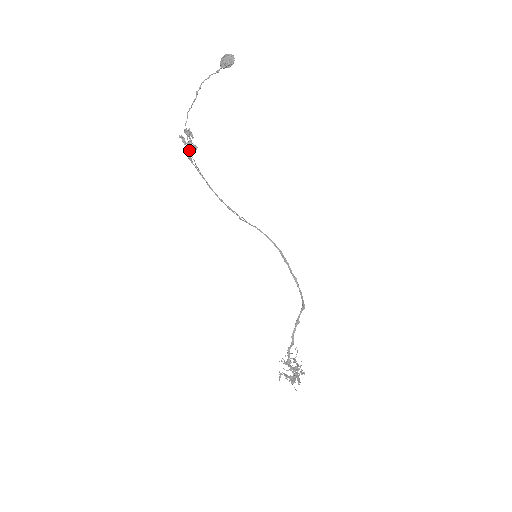
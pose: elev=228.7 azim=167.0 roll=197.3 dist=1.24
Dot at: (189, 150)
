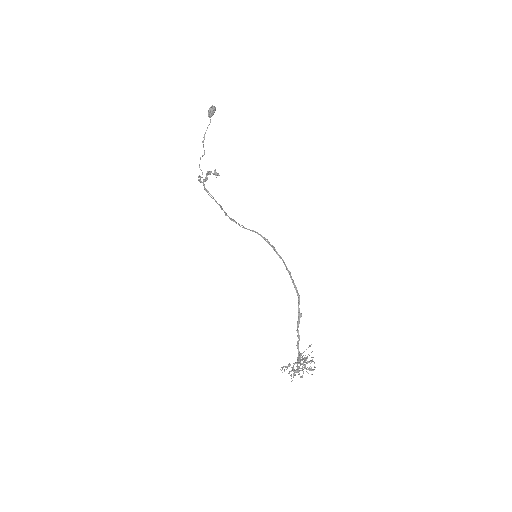
Dot at: (203, 184)
